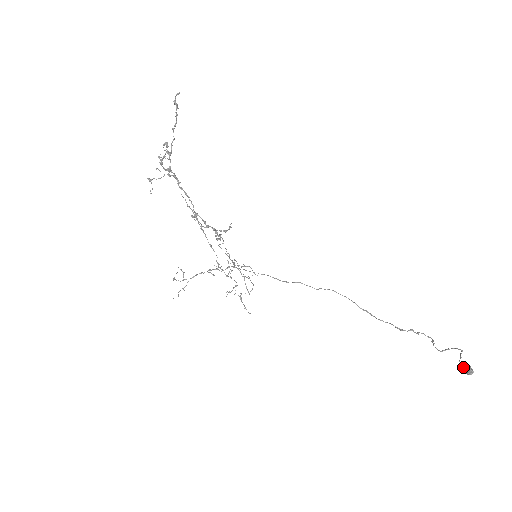
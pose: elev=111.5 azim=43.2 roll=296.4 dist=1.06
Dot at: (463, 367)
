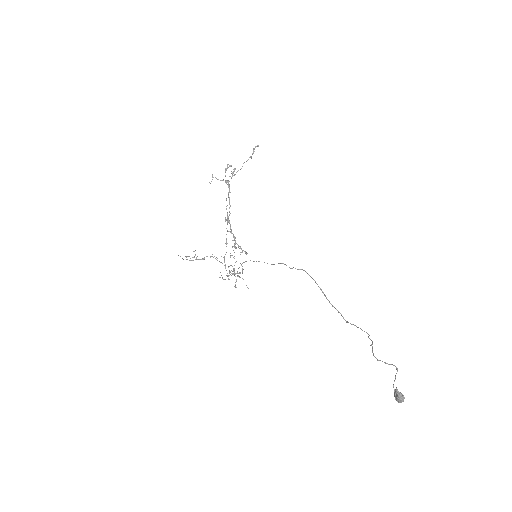
Dot at: (396, 395)
